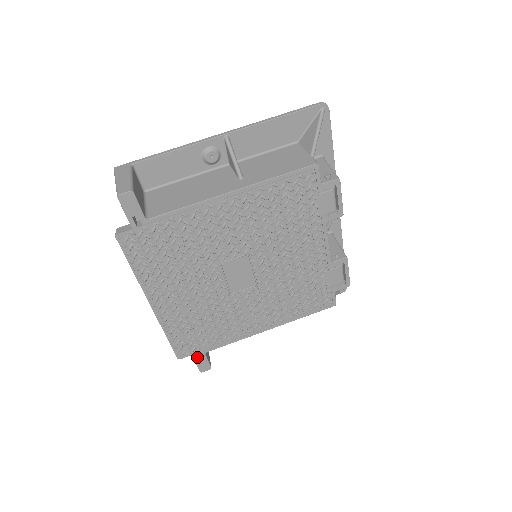
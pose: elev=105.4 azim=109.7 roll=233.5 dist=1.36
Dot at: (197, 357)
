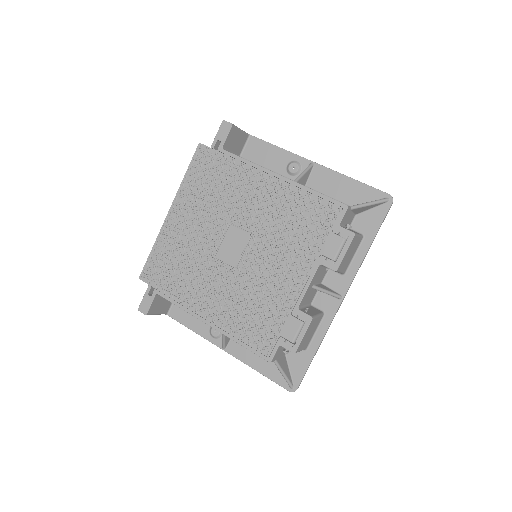
Dot at: (149, 291)
